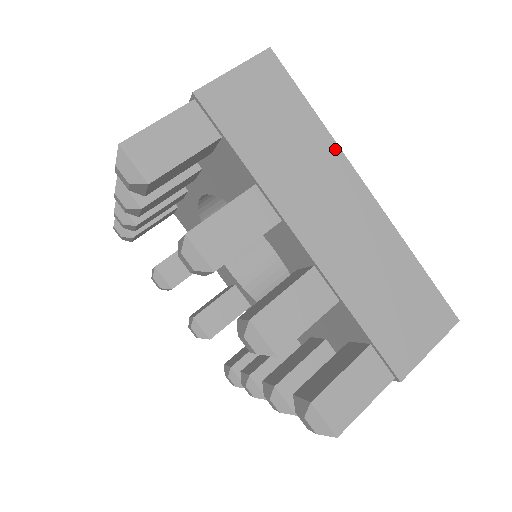
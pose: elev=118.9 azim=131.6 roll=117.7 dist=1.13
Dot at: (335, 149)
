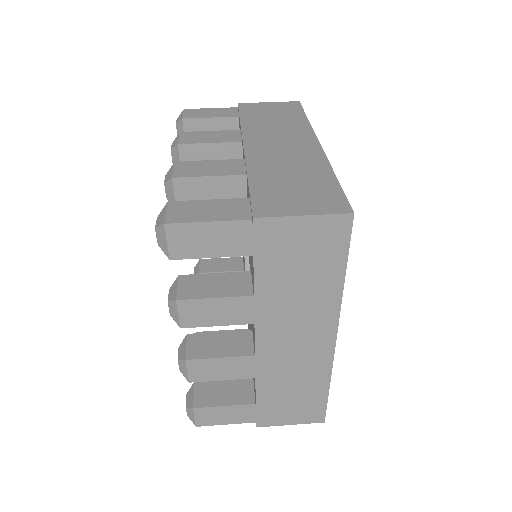
Dot at: (336, 306)
